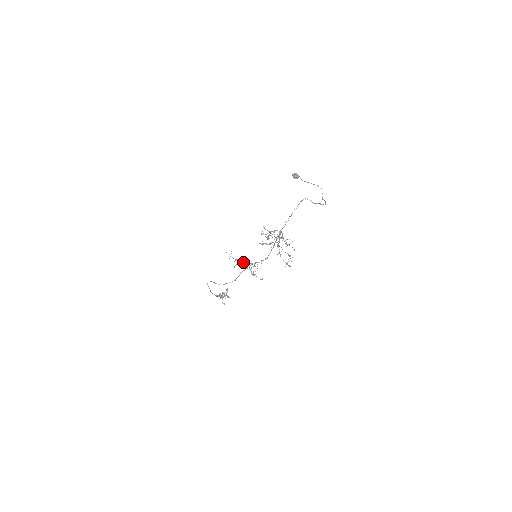
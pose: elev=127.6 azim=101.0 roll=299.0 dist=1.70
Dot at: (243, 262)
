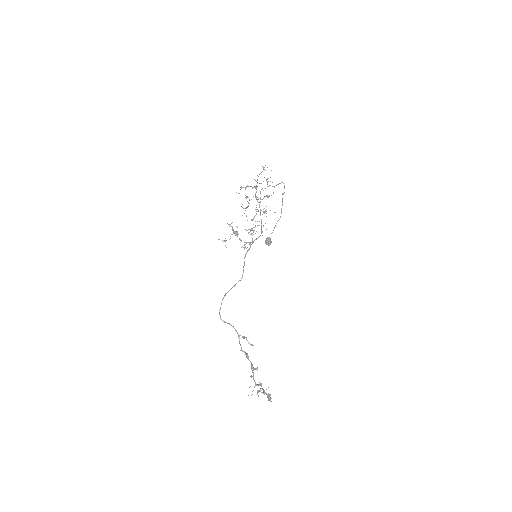
Dot at: (239, 239)
